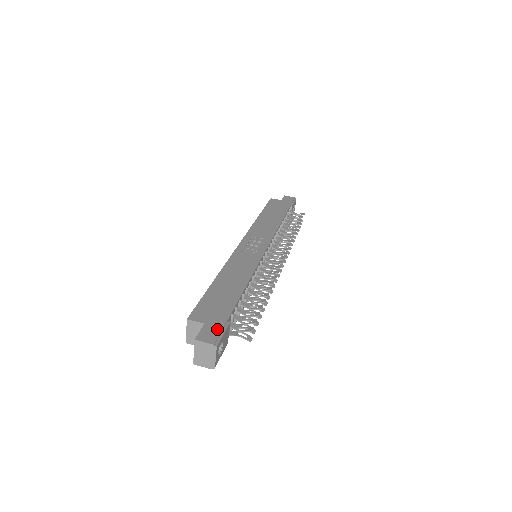
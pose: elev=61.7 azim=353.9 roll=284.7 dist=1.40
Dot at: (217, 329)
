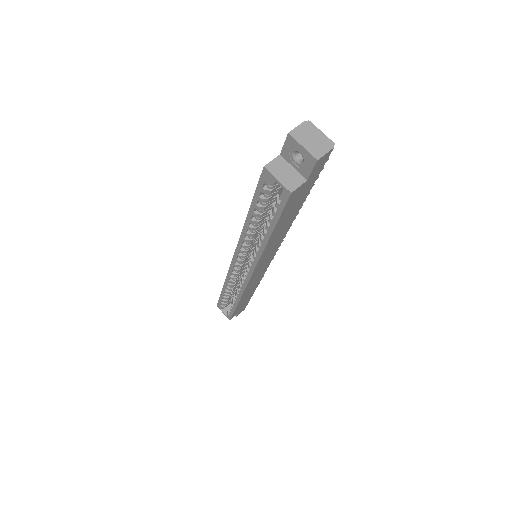
Dot at: occluded
